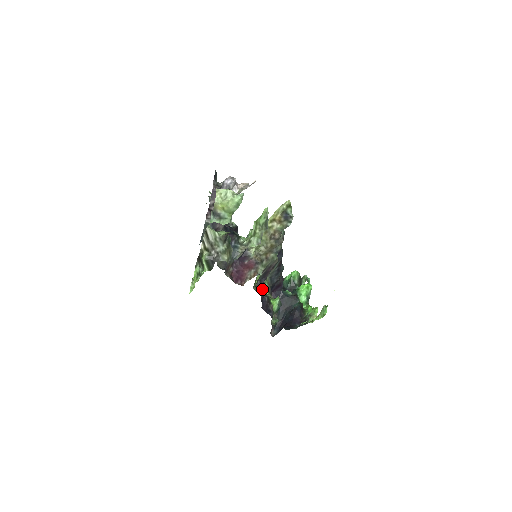
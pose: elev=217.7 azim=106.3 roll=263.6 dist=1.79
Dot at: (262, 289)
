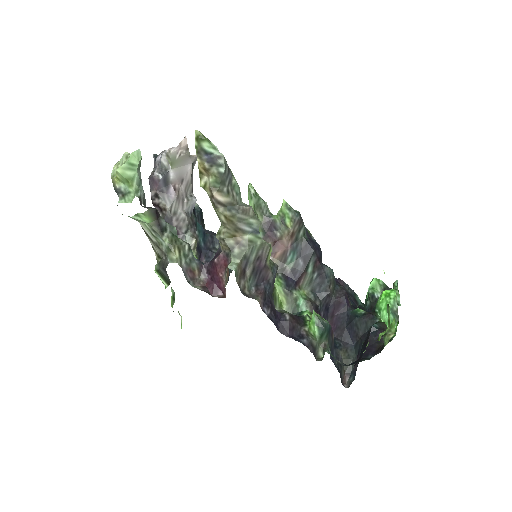
Dot at: (266, 300)
